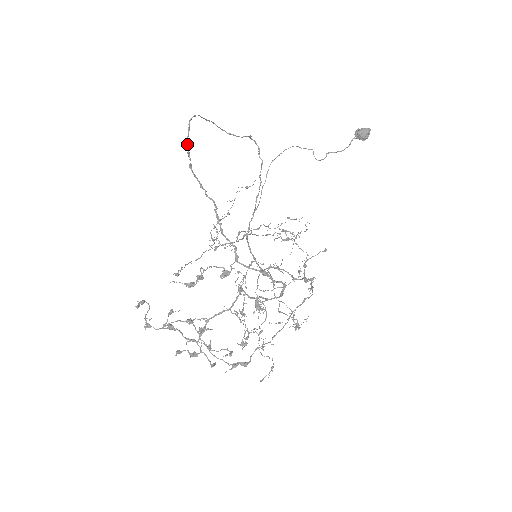
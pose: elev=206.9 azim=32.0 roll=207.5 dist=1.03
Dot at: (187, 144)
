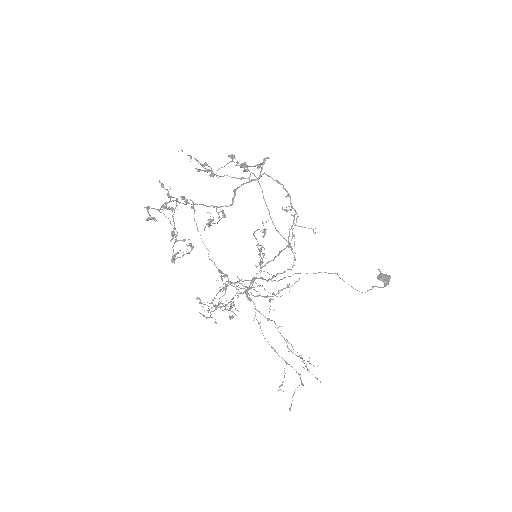
Dot at: occluded
